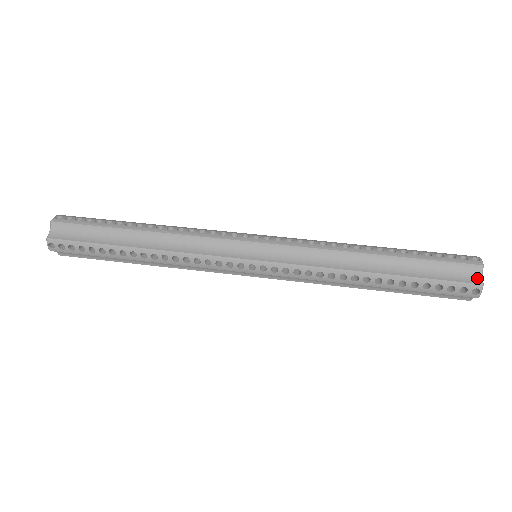
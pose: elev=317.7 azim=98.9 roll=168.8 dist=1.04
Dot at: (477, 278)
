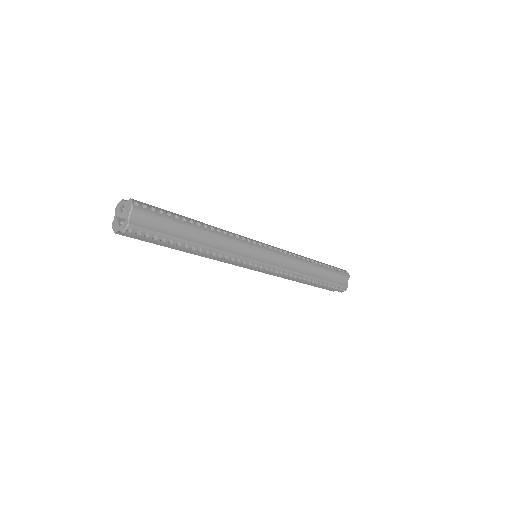
Dot at: occluded
